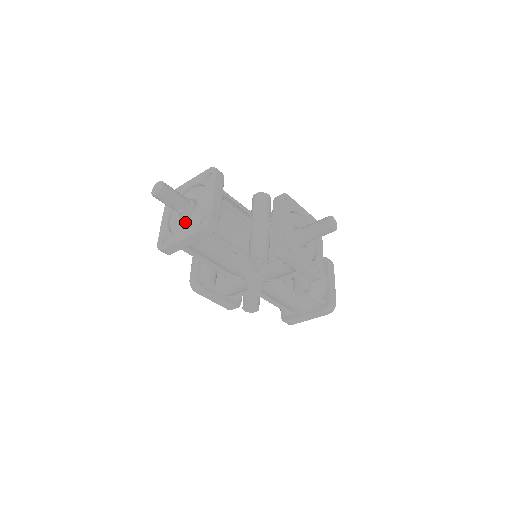
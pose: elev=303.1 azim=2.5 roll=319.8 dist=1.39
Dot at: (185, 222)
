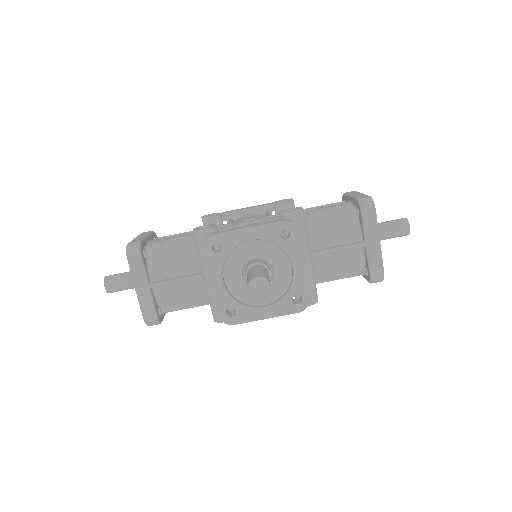
Dot at: occluded
